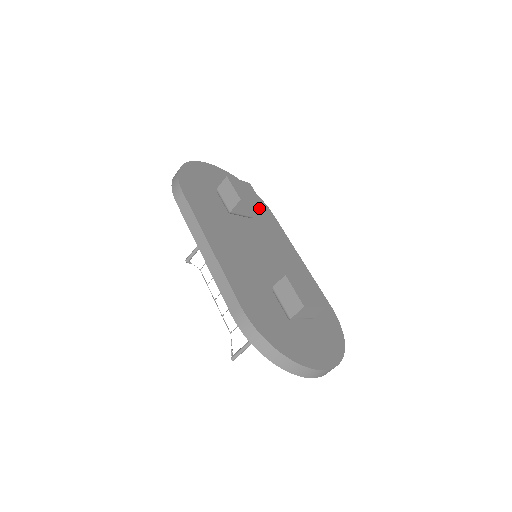
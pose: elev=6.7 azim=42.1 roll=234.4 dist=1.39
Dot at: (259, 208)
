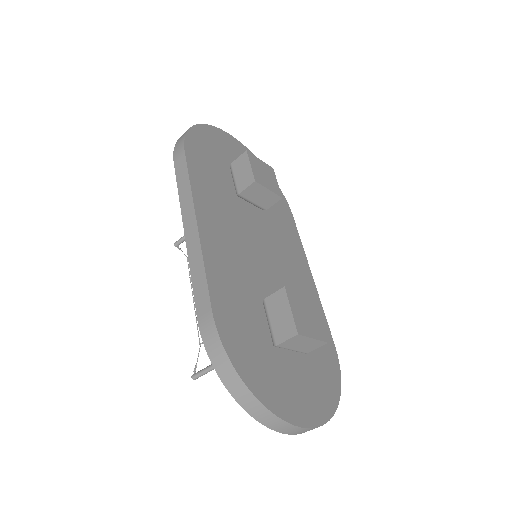
Dot at: (276, 200)
